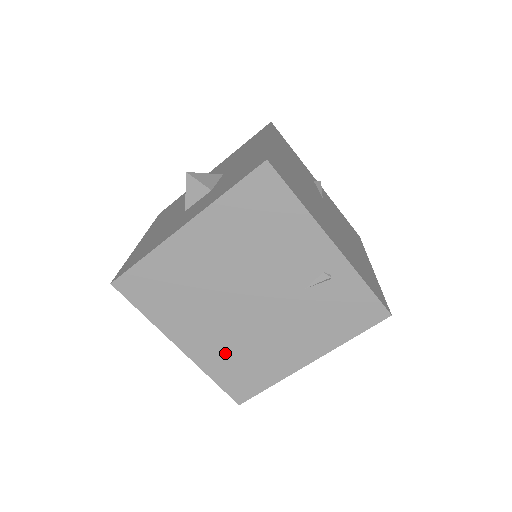
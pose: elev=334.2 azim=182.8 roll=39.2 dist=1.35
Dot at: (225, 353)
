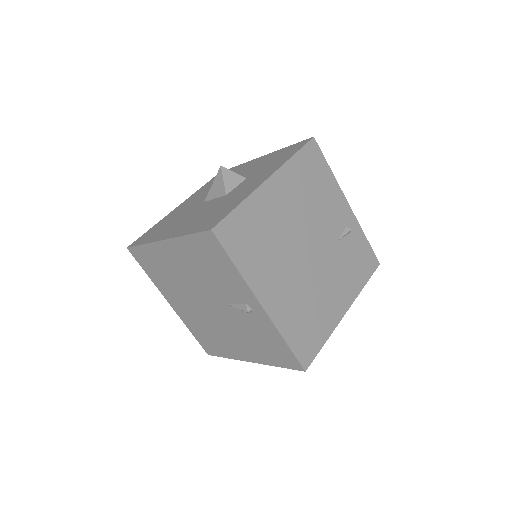
Dot at: (295, 308)
